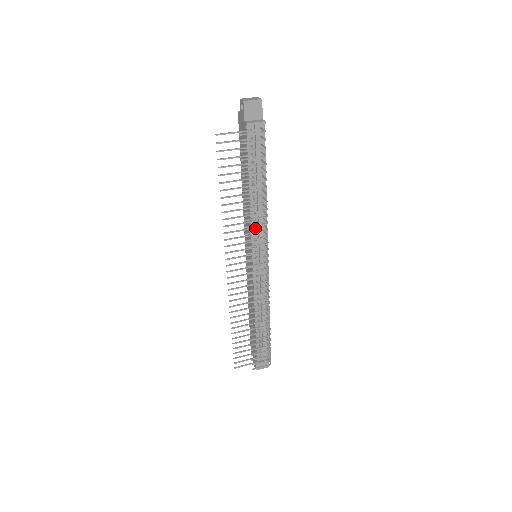
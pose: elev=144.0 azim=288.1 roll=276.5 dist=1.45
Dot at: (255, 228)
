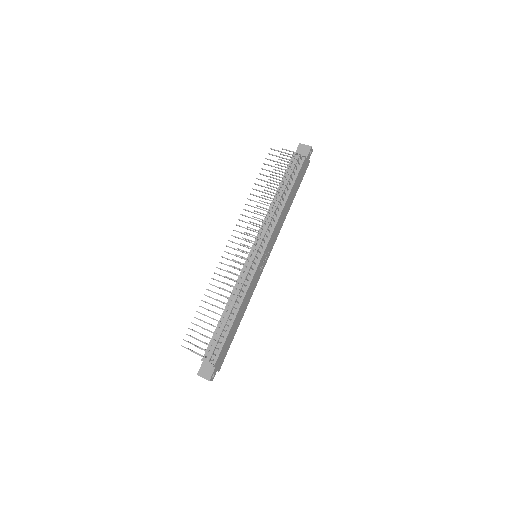
Dot at: (265, 226)
